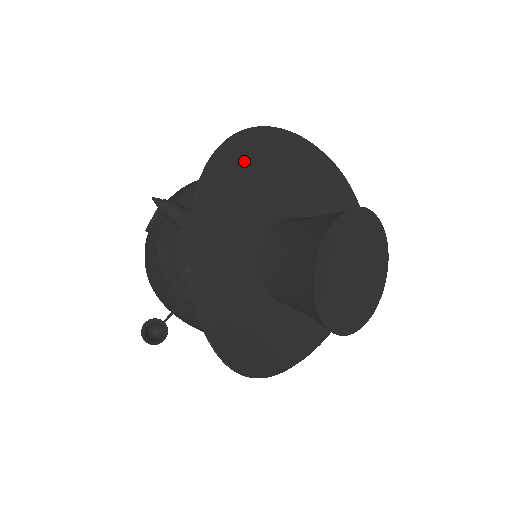
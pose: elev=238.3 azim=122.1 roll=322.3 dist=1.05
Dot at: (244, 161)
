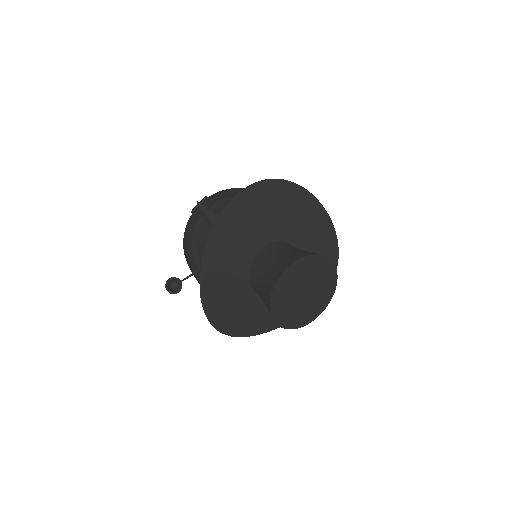
Dot at: (260, 200)
